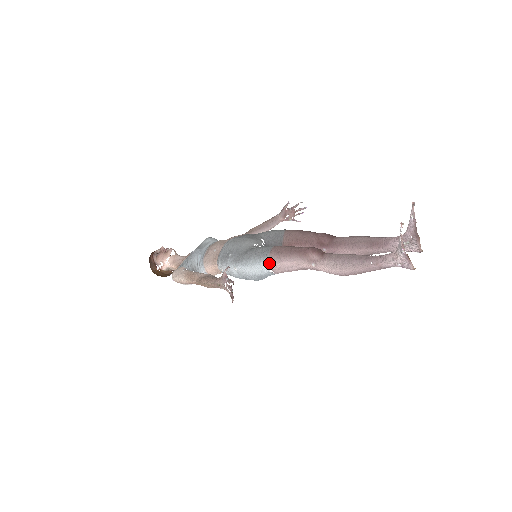
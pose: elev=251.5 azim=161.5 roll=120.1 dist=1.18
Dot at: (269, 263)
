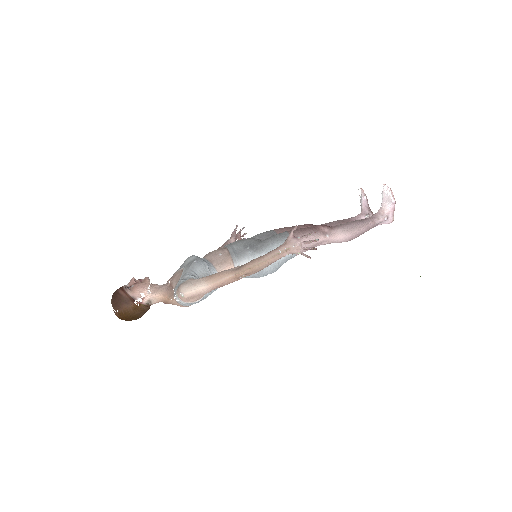
Dot at: occluded
